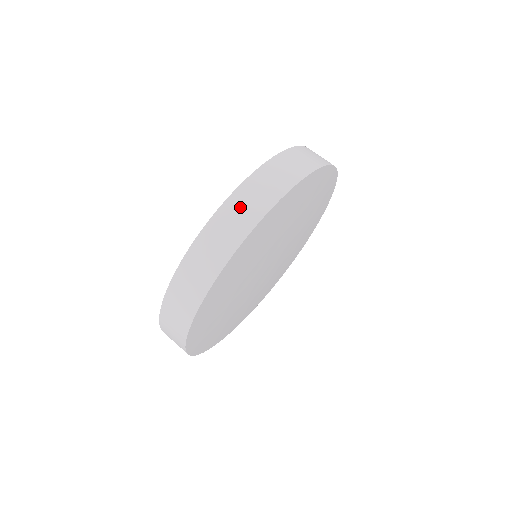
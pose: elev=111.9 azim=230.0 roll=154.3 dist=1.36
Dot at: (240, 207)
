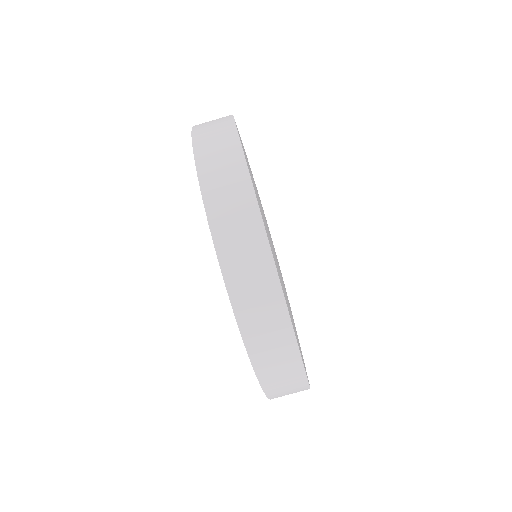
Dot at: (265, 342)
